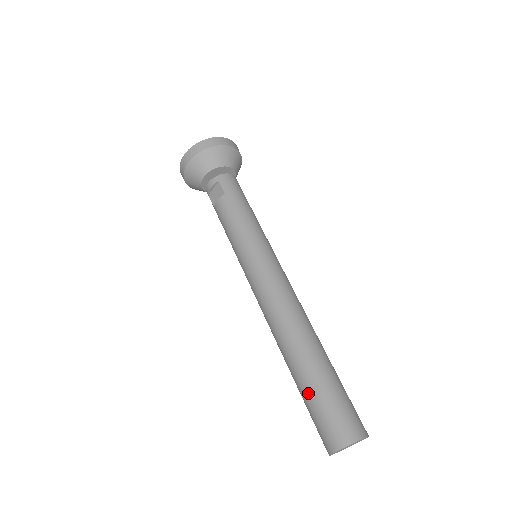
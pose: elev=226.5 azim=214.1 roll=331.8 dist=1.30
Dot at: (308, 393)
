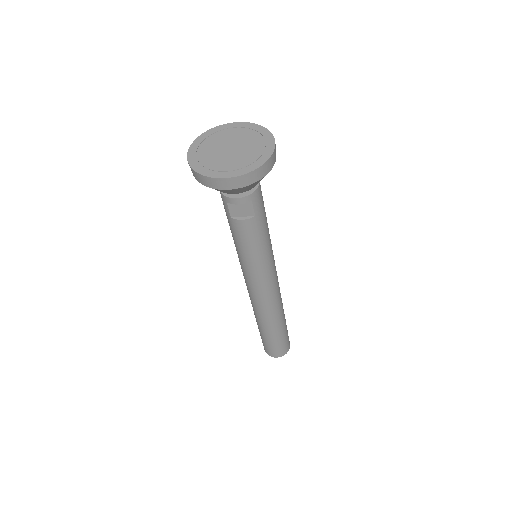
Dot at: (272, 340)
